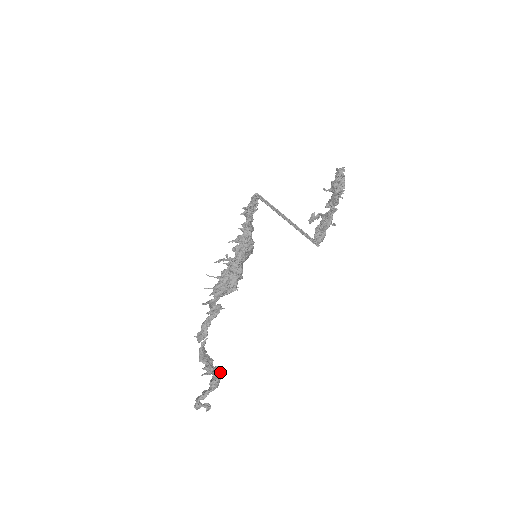
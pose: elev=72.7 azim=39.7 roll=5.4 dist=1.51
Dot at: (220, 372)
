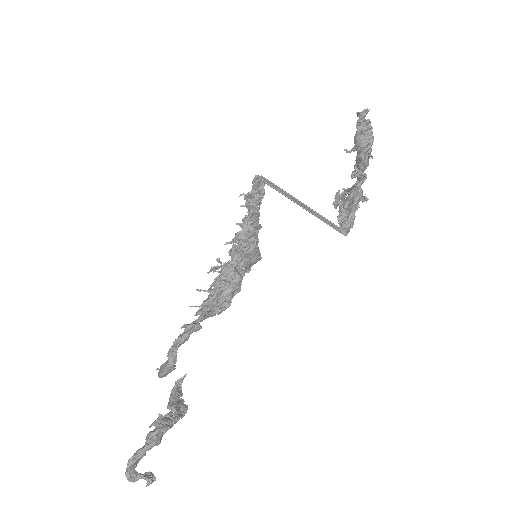
Dot at: (170, 420)
